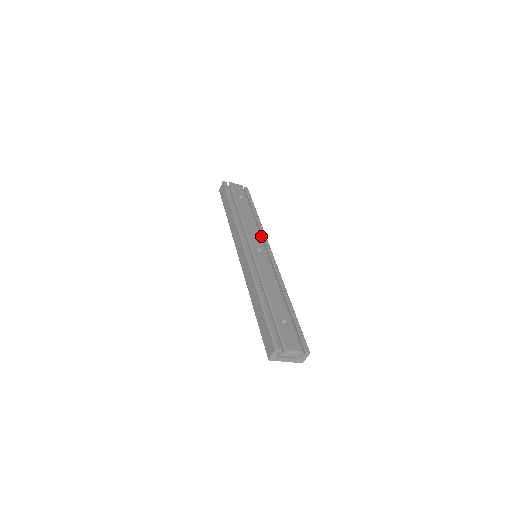
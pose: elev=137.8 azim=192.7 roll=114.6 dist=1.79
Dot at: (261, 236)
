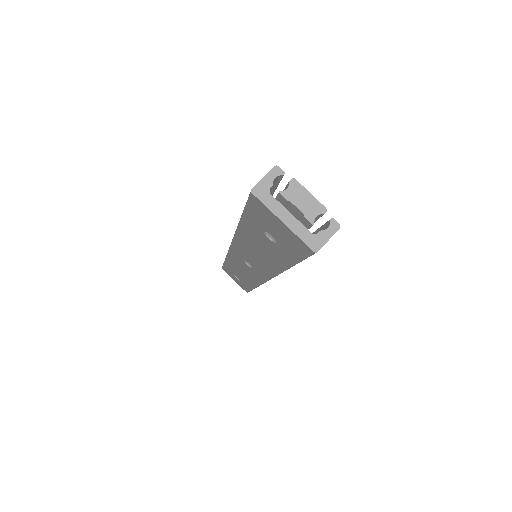
Dot at: occluded
